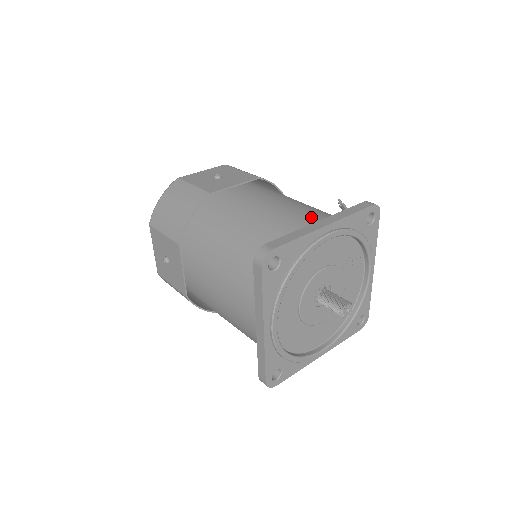
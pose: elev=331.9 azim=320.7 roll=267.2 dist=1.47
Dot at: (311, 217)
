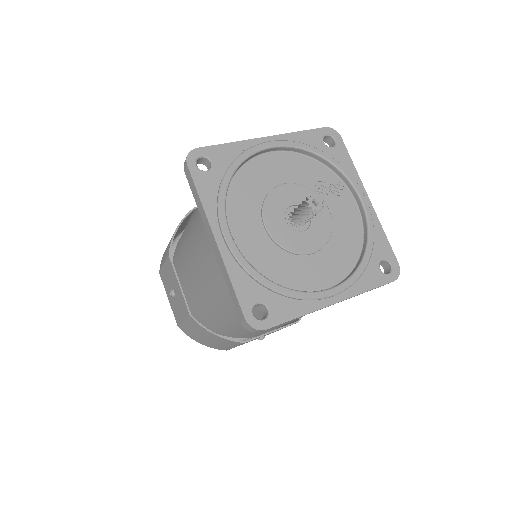
Dot at: occluded
